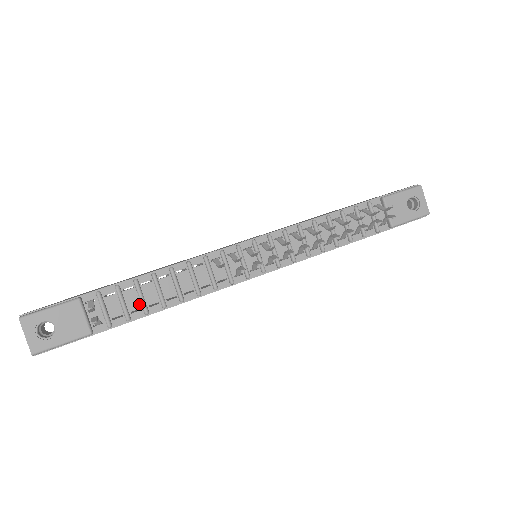
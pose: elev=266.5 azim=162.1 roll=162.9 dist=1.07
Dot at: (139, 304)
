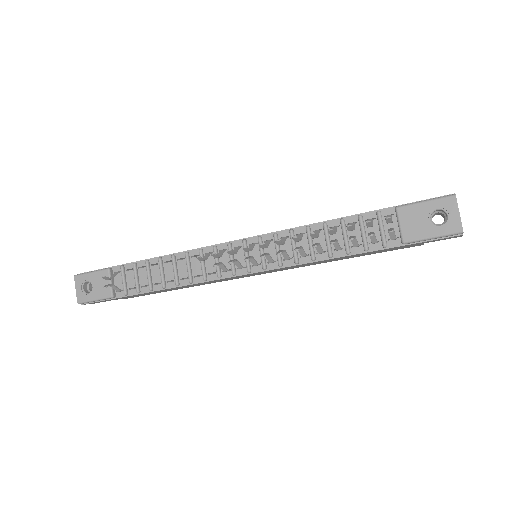
Dot at: (148, 281)
